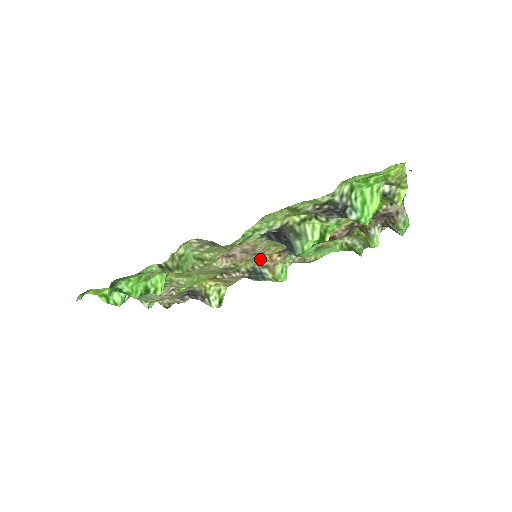
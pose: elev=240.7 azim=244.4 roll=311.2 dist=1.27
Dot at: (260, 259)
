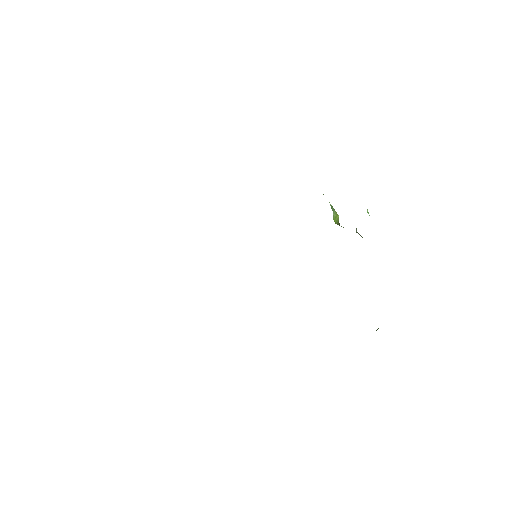
Dot at: occluded
